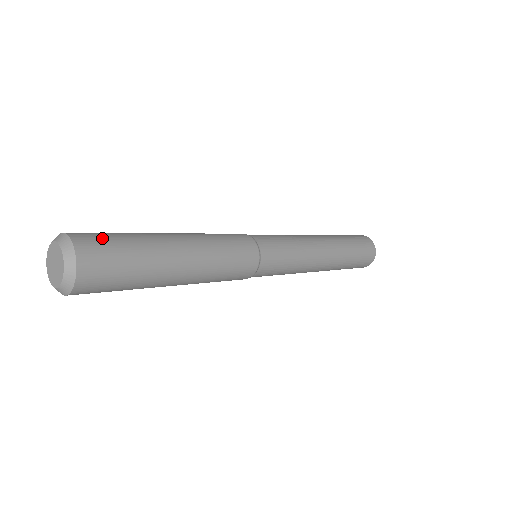
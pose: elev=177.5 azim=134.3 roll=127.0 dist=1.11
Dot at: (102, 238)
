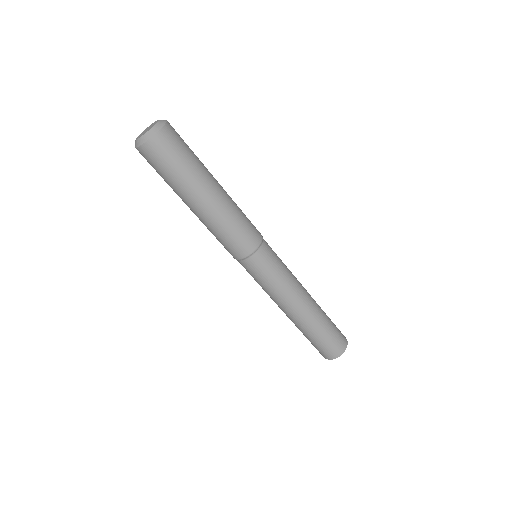
Dot at: occluded
